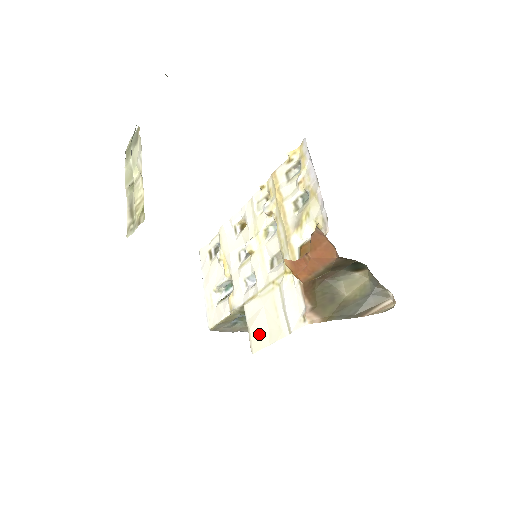
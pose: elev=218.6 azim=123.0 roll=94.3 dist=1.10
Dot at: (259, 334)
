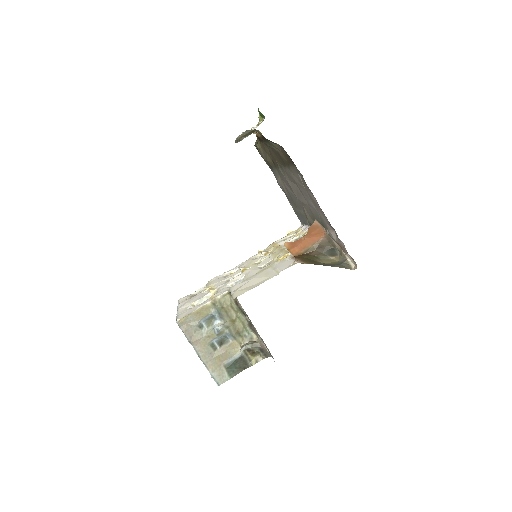
Dot at: (245, 289)
